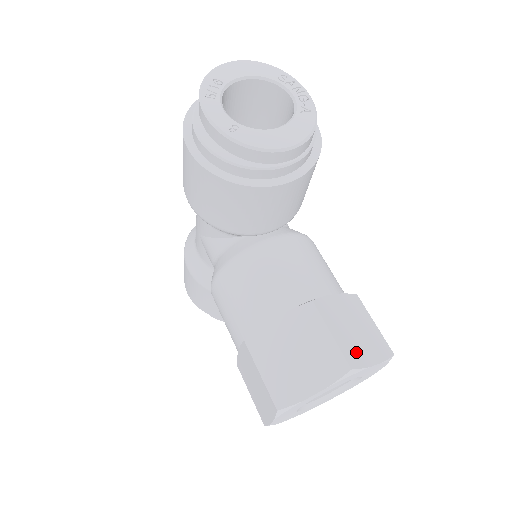
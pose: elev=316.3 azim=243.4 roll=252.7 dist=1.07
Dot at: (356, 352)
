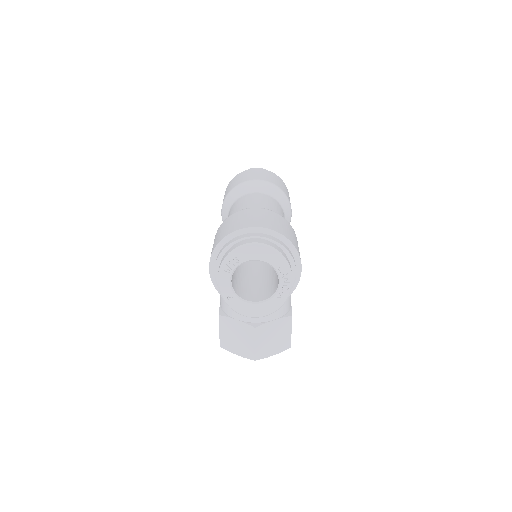
Dot at: (265, 351)
